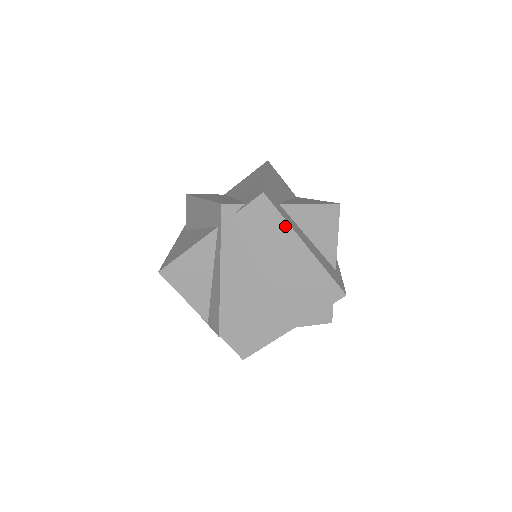
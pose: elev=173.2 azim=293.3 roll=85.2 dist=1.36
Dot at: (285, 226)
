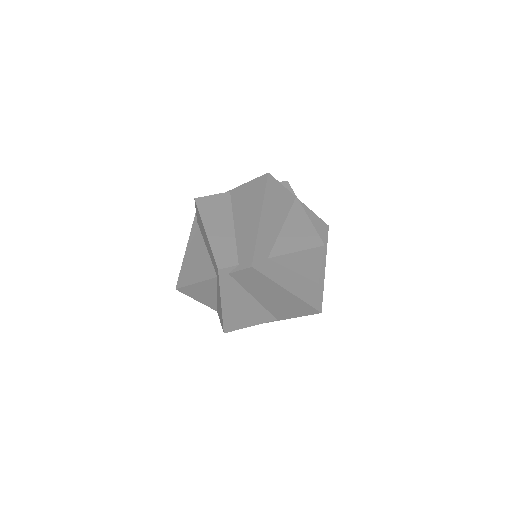
Dot at: (271, 282)
